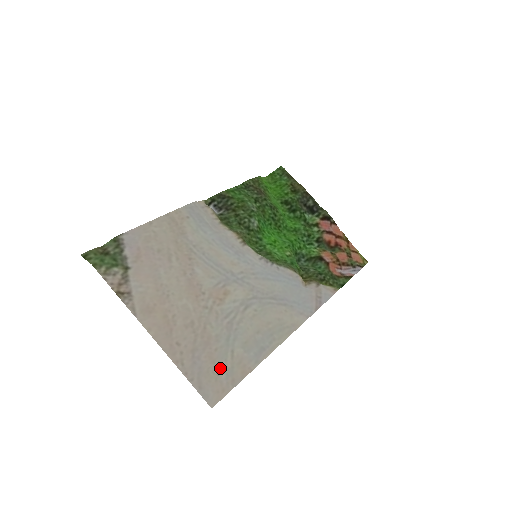
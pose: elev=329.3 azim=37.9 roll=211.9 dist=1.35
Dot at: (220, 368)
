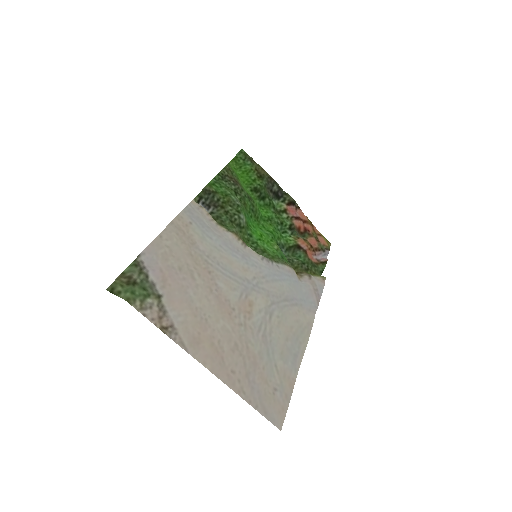
Dot at: (273, 387)
